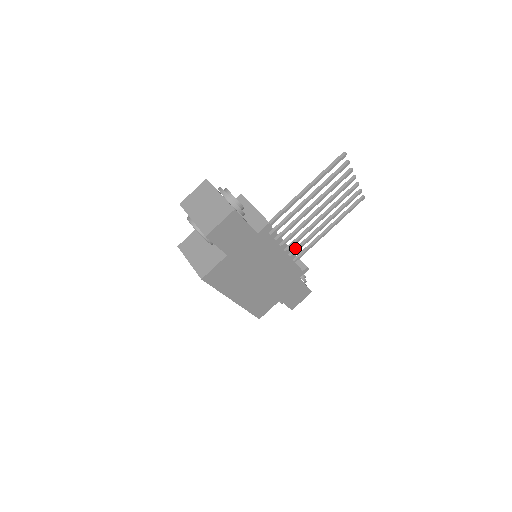
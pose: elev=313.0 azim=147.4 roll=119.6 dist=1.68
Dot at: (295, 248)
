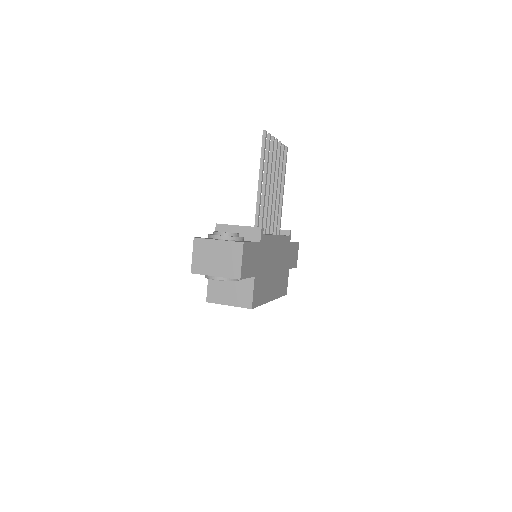
Dot at: (274, 225)
